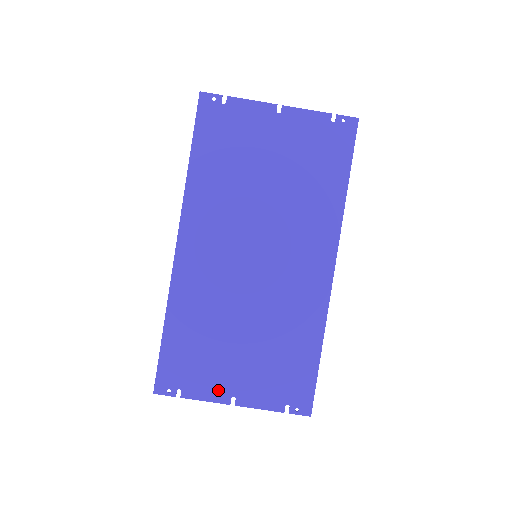
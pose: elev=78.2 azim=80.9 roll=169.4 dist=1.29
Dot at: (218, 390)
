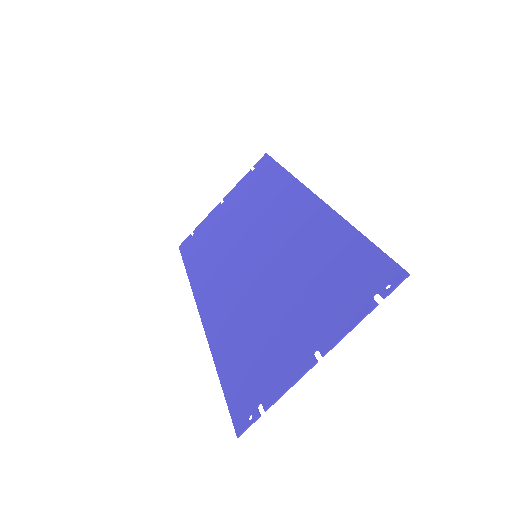
Dot at: (295, 363)
